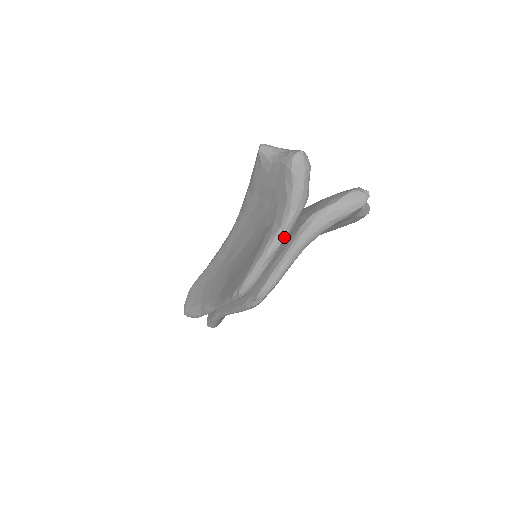
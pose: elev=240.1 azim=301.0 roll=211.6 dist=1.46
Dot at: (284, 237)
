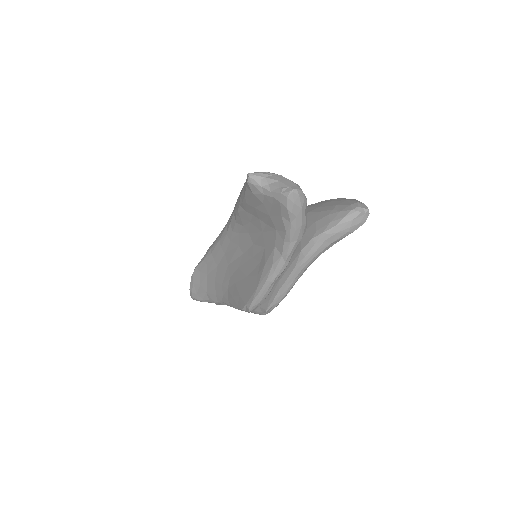
Dot at: (287, 263)
